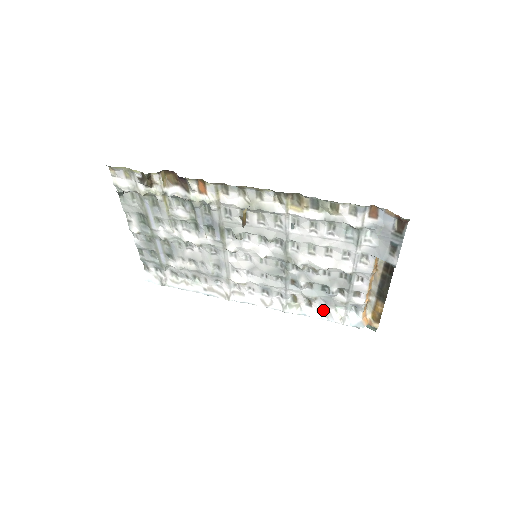
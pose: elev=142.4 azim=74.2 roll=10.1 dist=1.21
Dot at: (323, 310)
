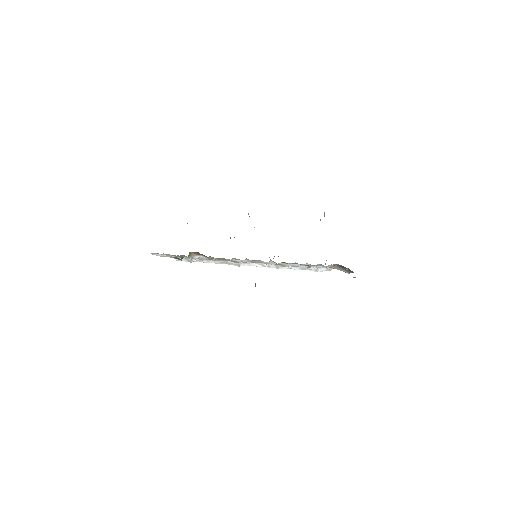
Dot at: (303, 267)
